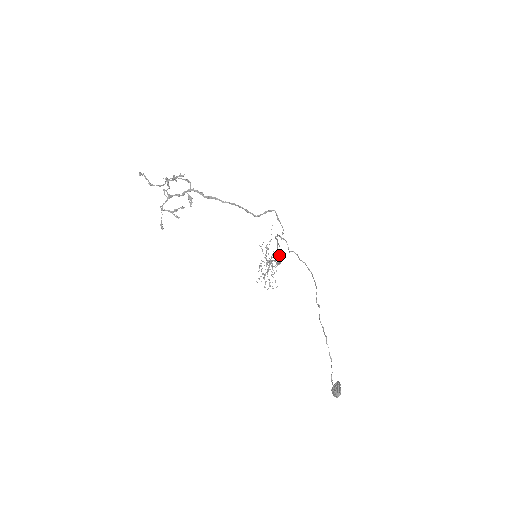
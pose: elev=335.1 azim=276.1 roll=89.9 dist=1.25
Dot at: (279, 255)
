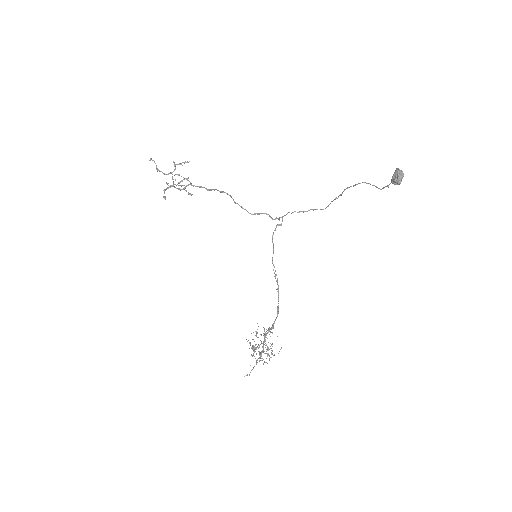
Dot at: occluded
